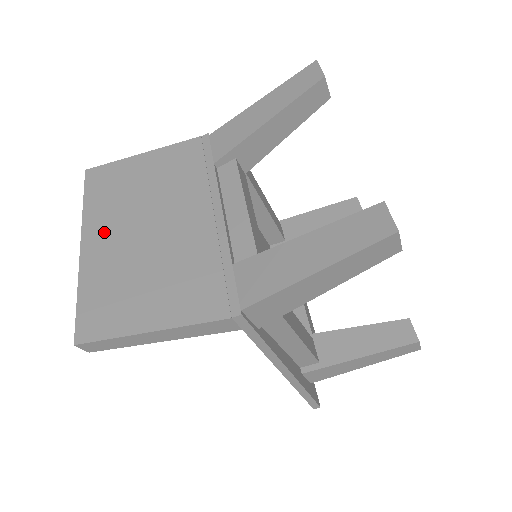
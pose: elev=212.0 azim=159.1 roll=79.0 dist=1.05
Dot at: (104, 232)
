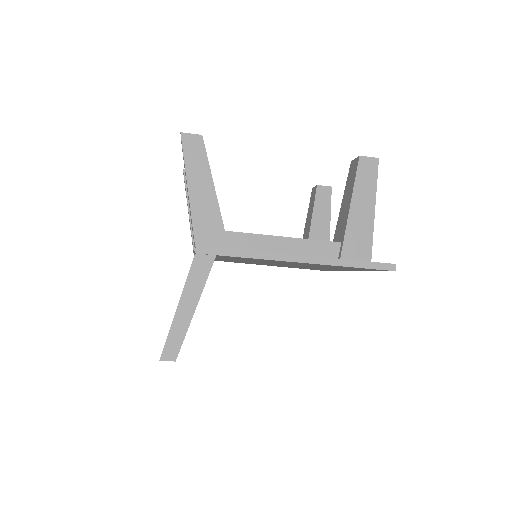
Dot at: occluded
